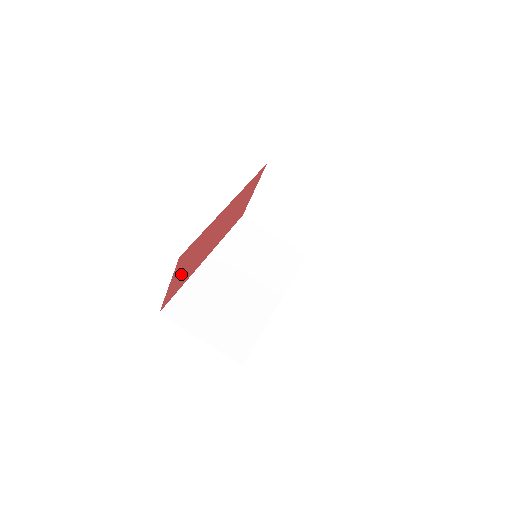
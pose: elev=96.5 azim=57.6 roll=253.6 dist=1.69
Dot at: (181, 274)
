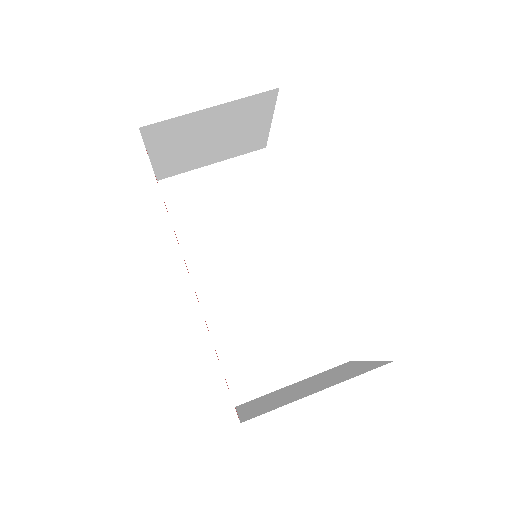
Dot at: occluded
